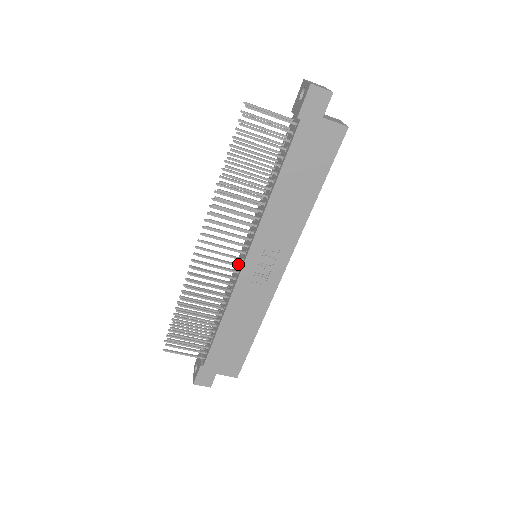
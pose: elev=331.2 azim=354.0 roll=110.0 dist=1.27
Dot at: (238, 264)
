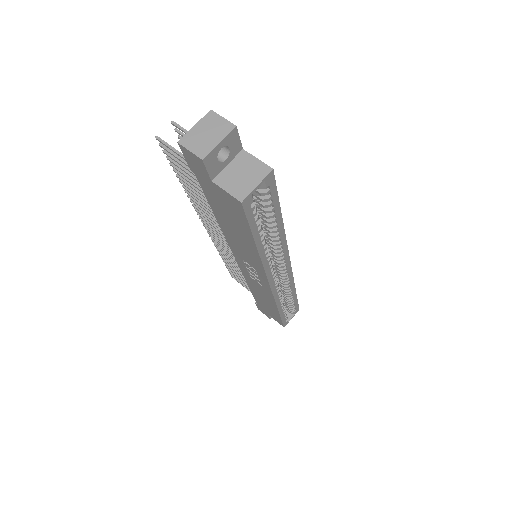
Dot at: occluded
